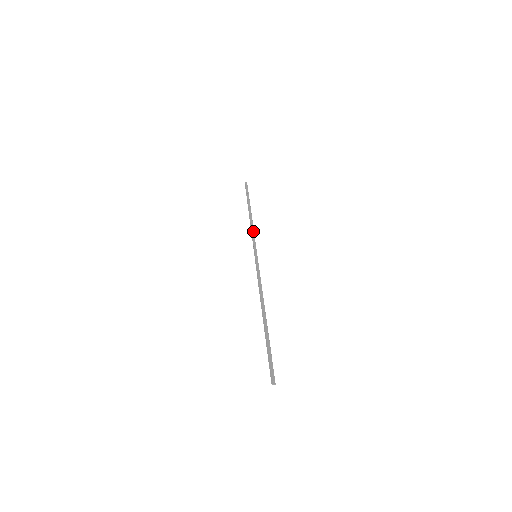
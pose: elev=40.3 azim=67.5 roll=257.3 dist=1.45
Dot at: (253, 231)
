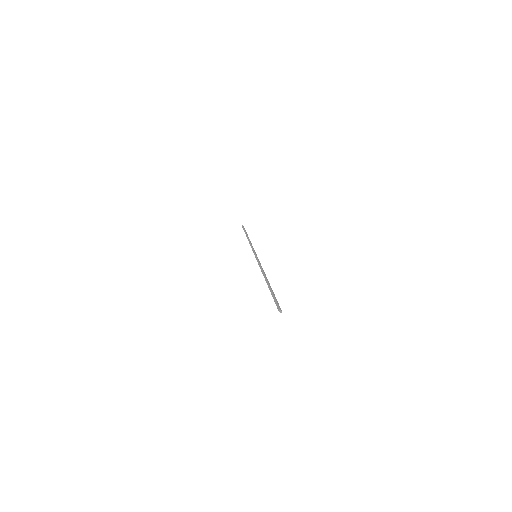
Dot at: occluded
